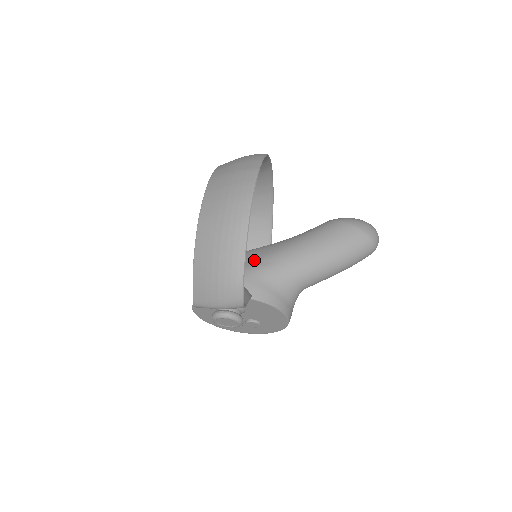
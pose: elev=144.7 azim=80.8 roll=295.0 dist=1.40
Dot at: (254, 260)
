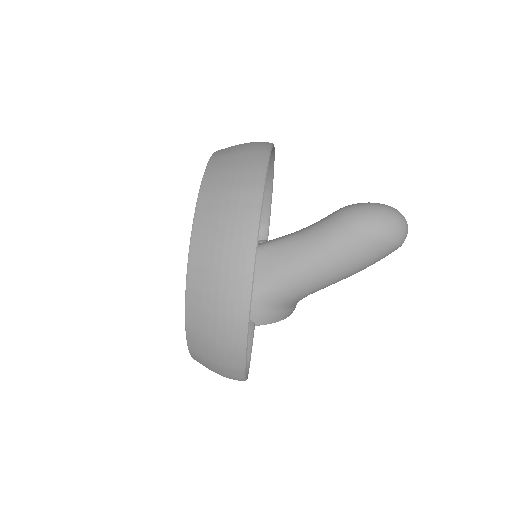
Dot at: (254, 280)
